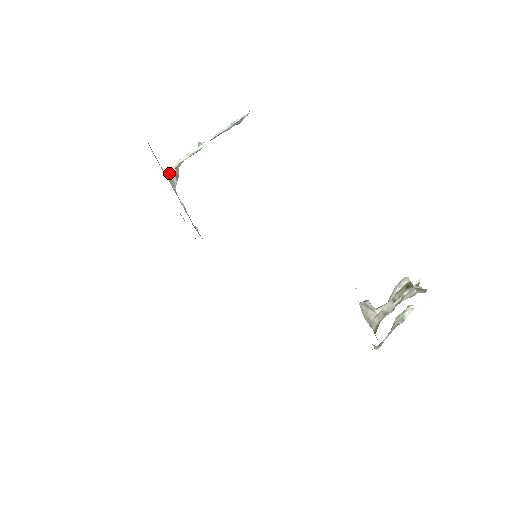
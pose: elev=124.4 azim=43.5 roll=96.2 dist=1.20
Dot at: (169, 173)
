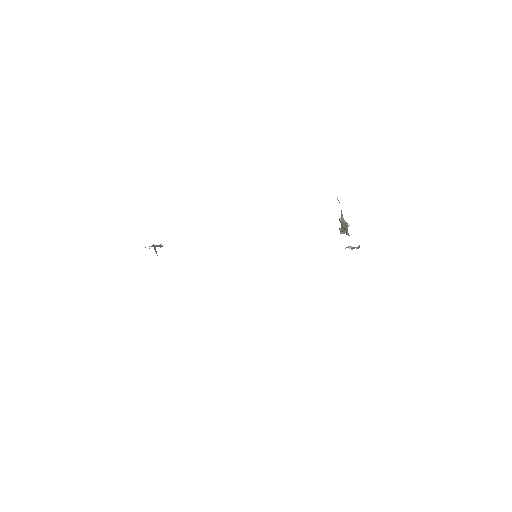
Dot at: occluded
